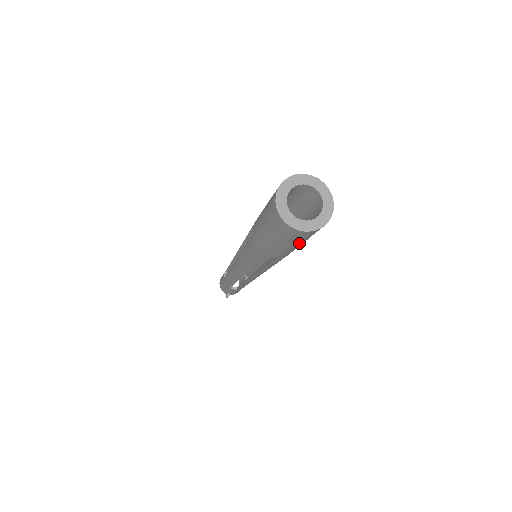
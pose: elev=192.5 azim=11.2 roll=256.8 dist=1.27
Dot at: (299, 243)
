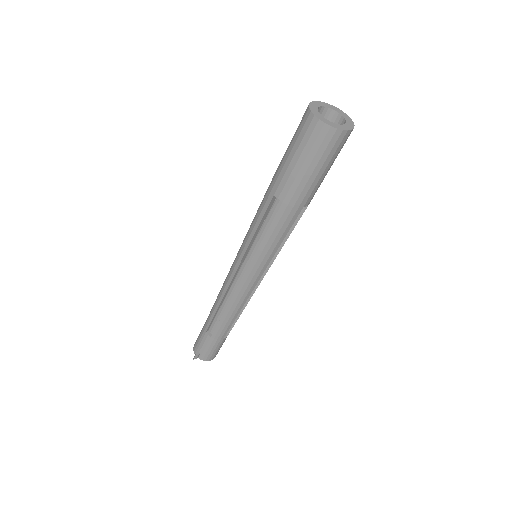
Dot at: (311, 162)
